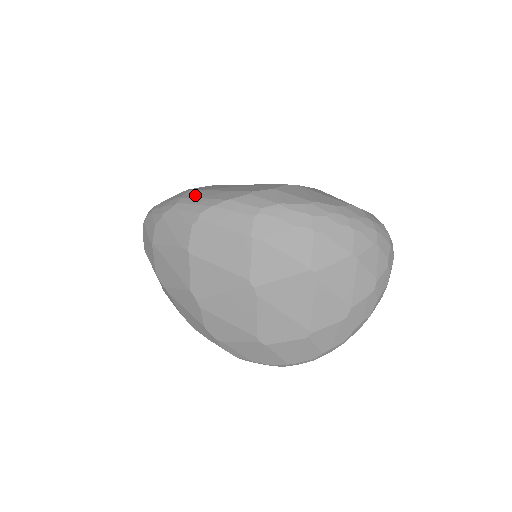
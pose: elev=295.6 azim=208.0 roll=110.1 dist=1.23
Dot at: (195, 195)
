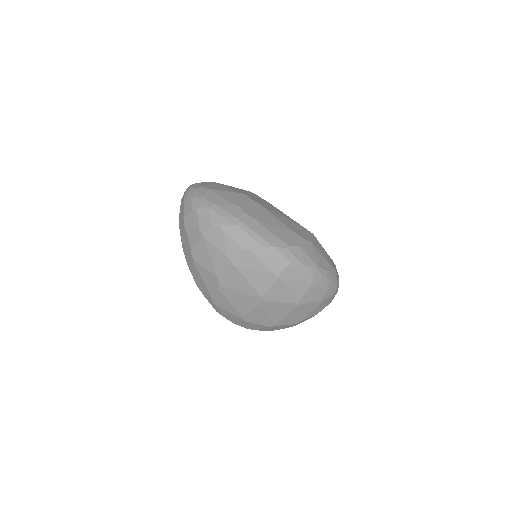
Dot at: (250, 224)
